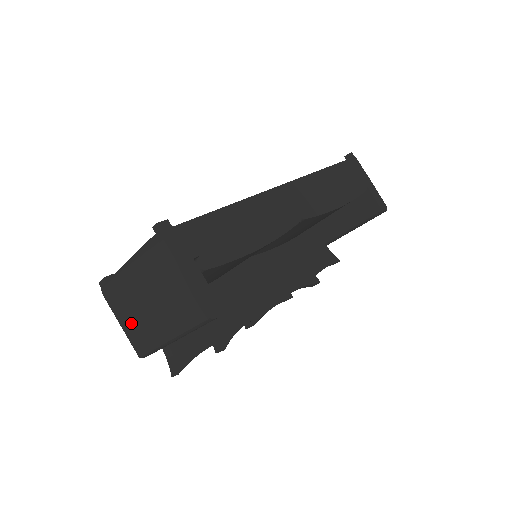
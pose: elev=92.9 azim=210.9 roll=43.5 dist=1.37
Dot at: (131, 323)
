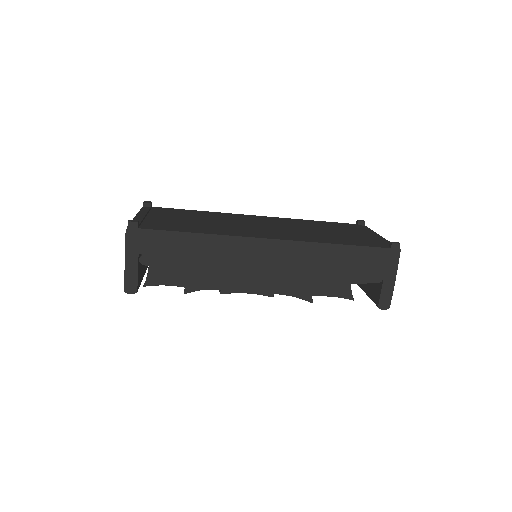
Dot at: occluded
